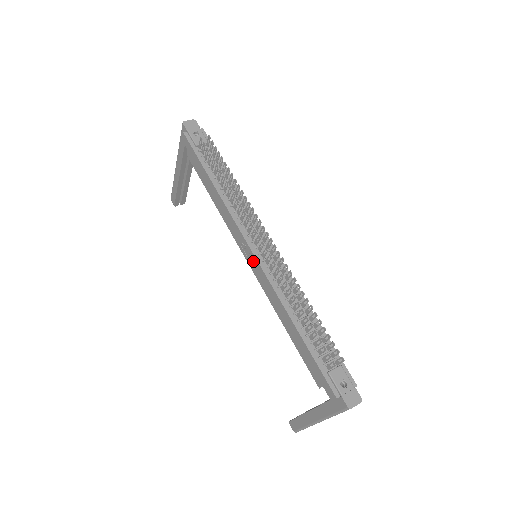
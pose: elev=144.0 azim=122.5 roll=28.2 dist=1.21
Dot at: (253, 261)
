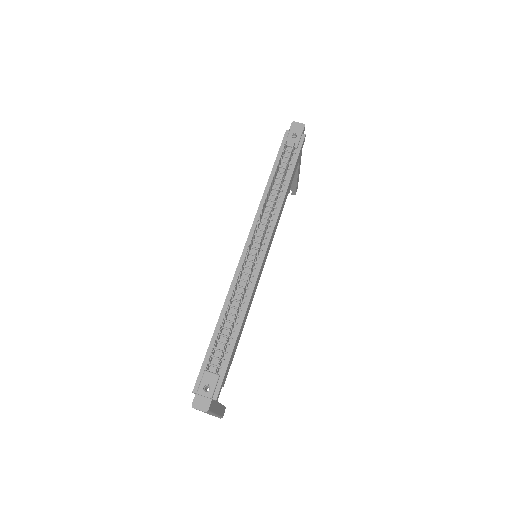
Dot at: occluded
